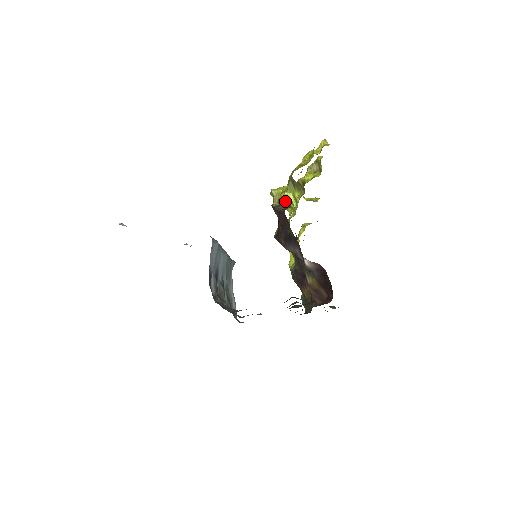
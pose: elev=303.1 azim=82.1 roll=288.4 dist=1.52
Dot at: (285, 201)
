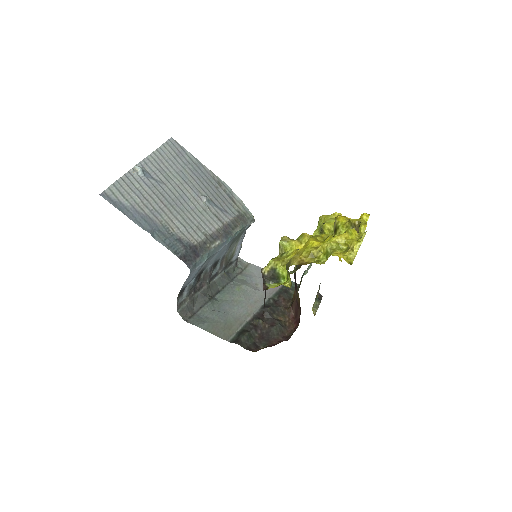
Dot at: (275, 275)
